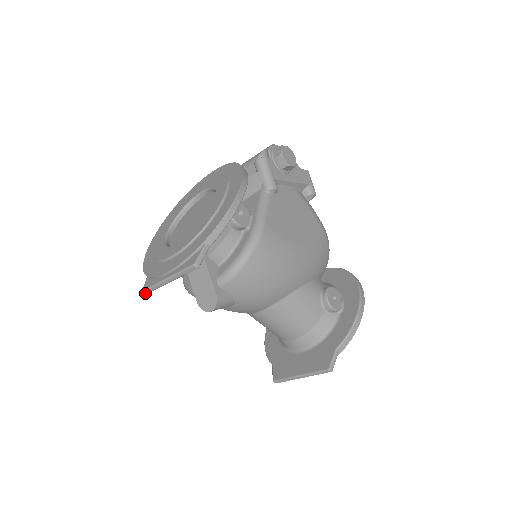
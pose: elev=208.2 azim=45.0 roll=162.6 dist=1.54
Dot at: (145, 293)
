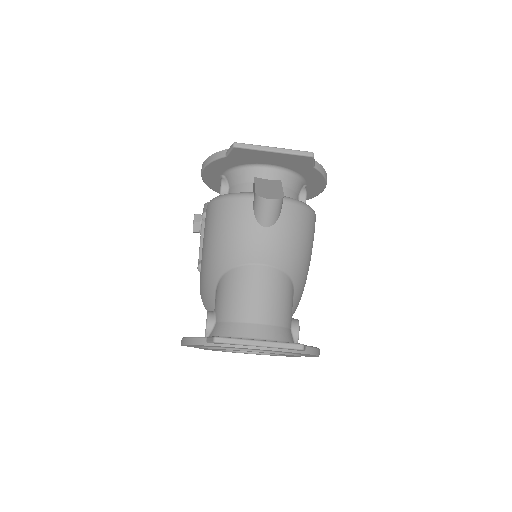
Dot at: (235, 145)
